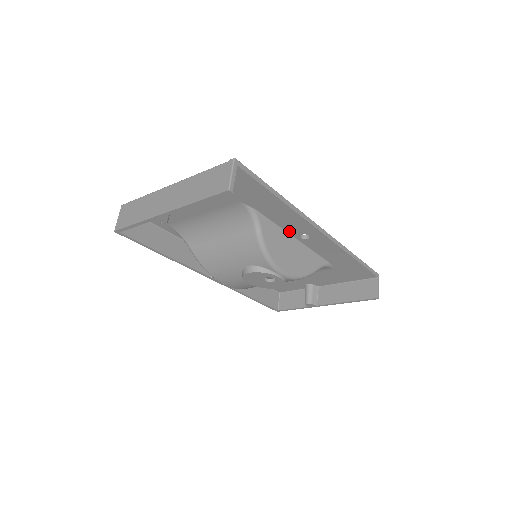
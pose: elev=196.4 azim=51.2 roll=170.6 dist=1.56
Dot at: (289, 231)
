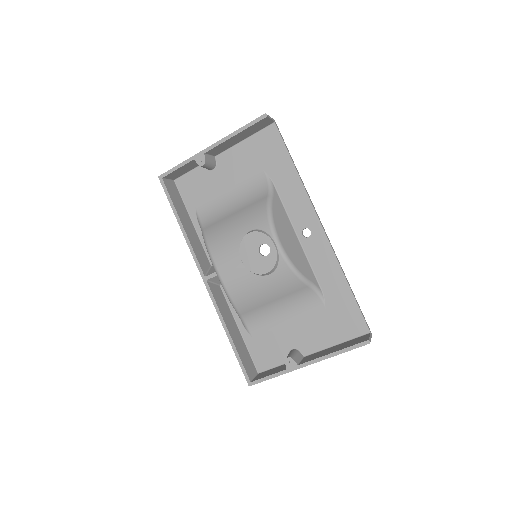
Dot at: (294, 222)
